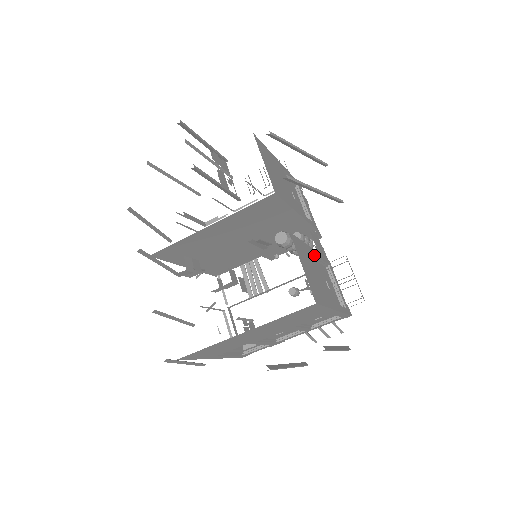
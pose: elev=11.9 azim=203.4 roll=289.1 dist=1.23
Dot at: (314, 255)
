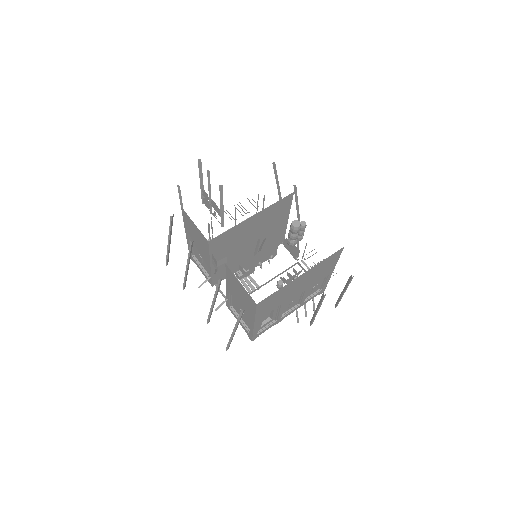
Dot at: occluded
